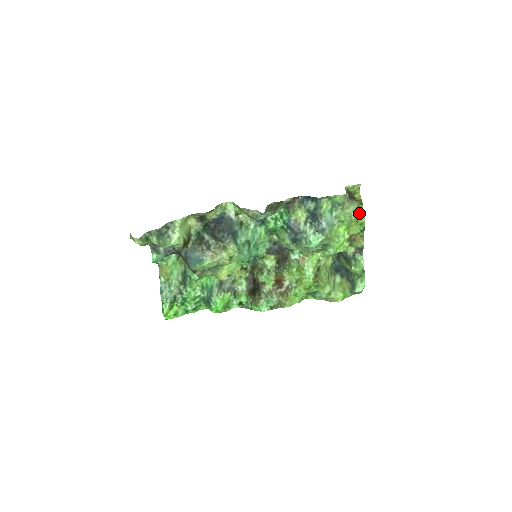
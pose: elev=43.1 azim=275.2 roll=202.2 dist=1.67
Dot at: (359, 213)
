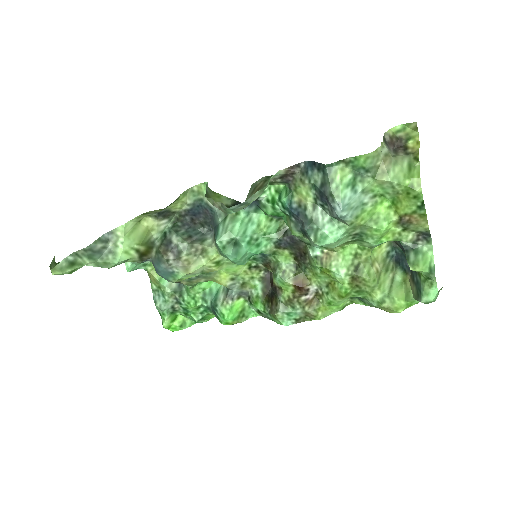
Dot at: (409, 178)
